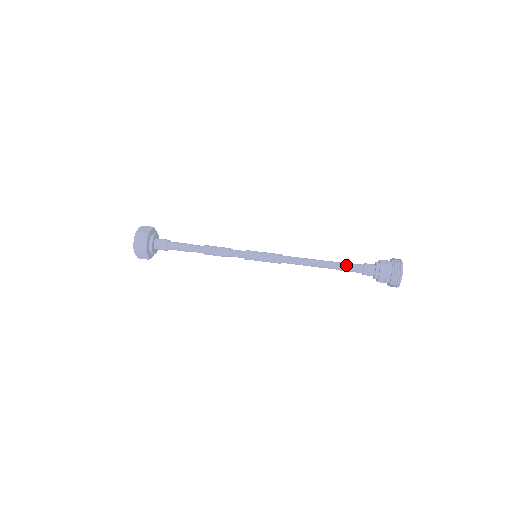
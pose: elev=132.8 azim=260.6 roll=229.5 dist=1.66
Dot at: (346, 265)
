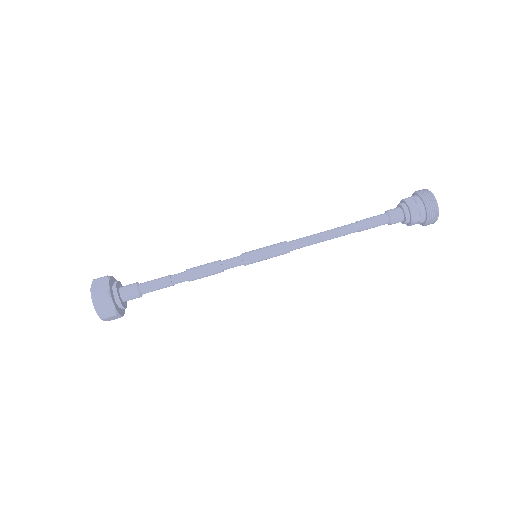
Dot at: (368, 223)
